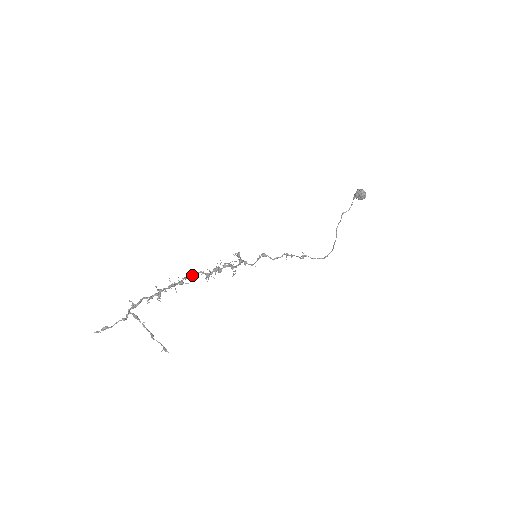
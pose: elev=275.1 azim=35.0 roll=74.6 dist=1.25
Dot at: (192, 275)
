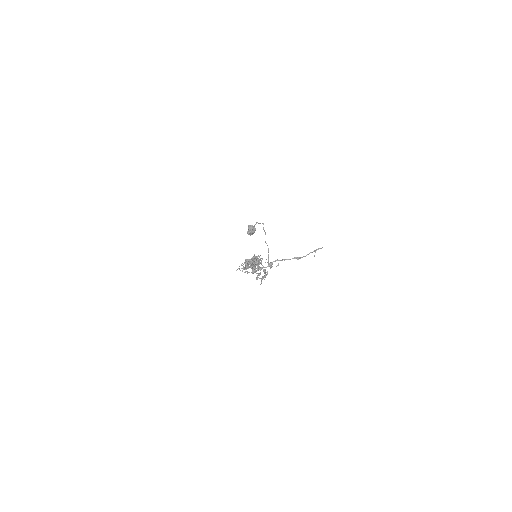
Dot at: (247, 265)
